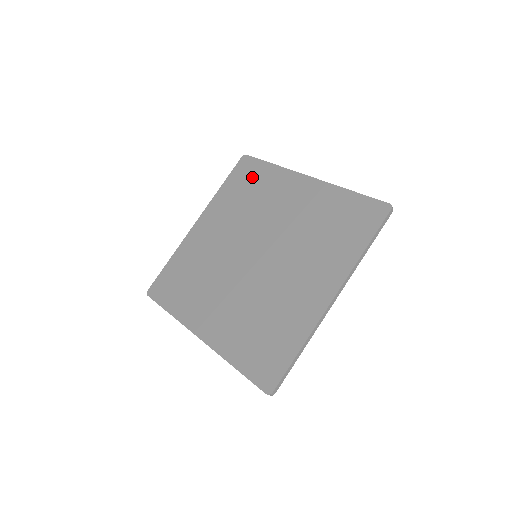
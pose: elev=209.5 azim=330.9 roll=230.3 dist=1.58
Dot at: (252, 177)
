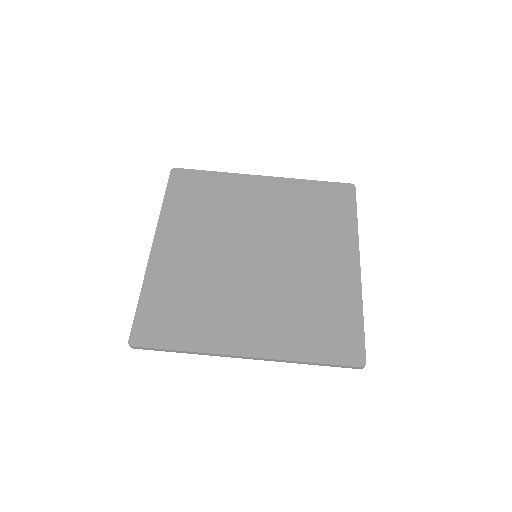
Dot at: (334, 207)
